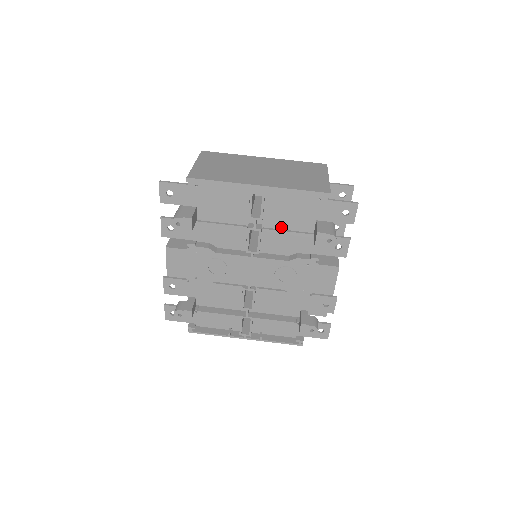
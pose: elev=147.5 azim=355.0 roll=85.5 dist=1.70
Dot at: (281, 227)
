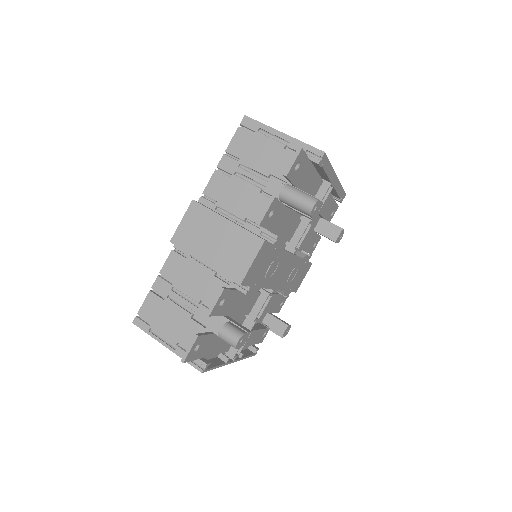
Dot at: occluded
